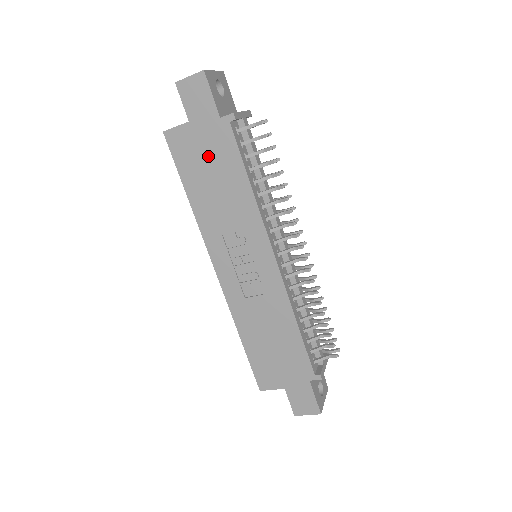
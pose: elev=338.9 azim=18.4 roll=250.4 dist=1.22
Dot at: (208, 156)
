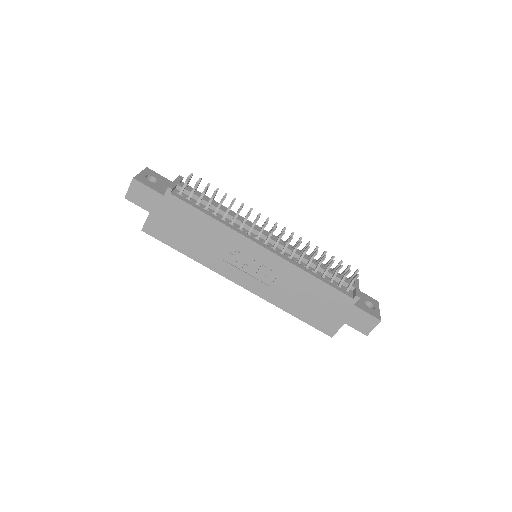
Dot at: (176, 222)
